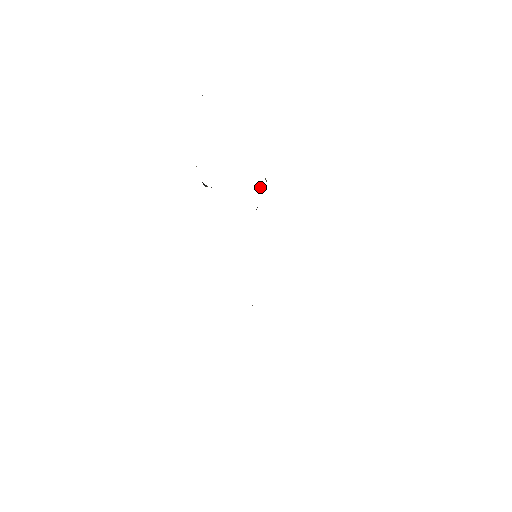
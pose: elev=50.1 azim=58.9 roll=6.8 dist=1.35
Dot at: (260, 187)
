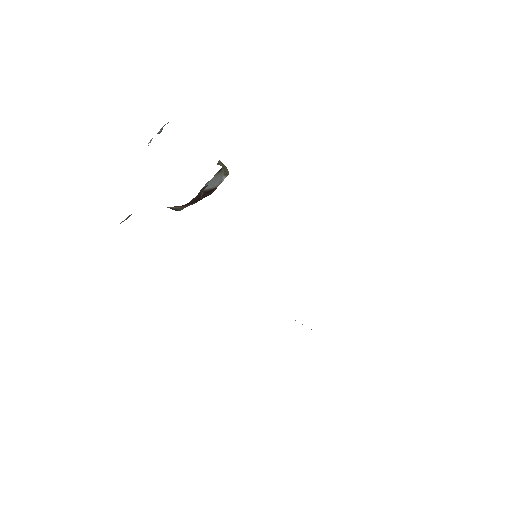
Dot at: (224, 177)
